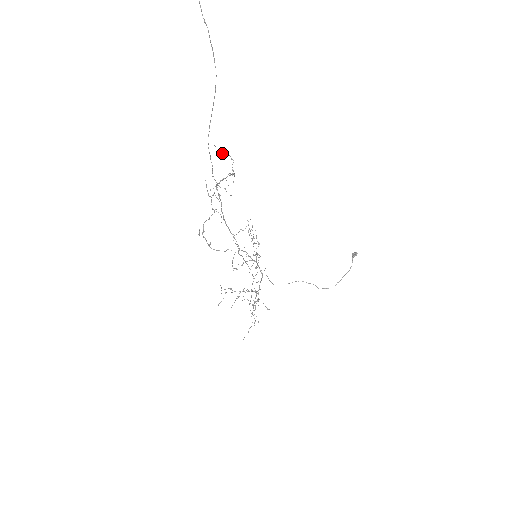
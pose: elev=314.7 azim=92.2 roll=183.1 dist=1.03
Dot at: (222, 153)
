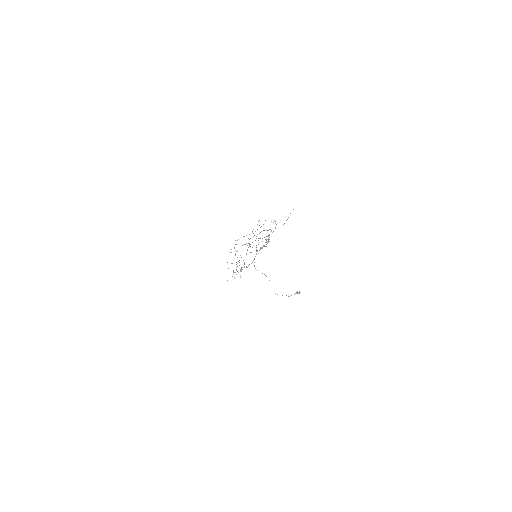
Dot at: occluded
